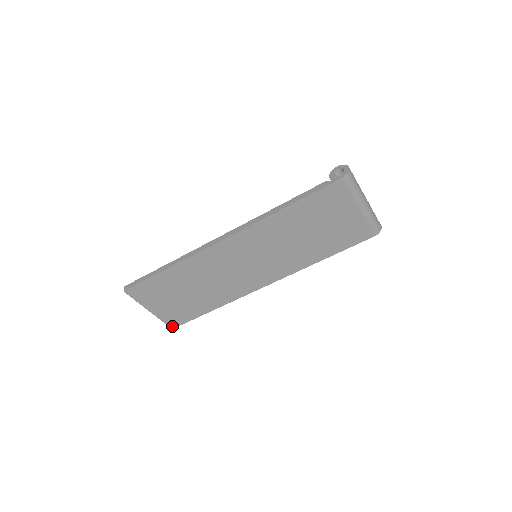
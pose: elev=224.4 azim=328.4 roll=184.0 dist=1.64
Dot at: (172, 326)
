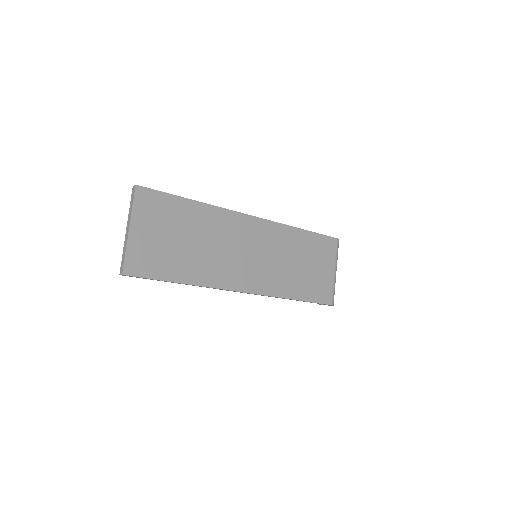
Dot at: (126, 270)
